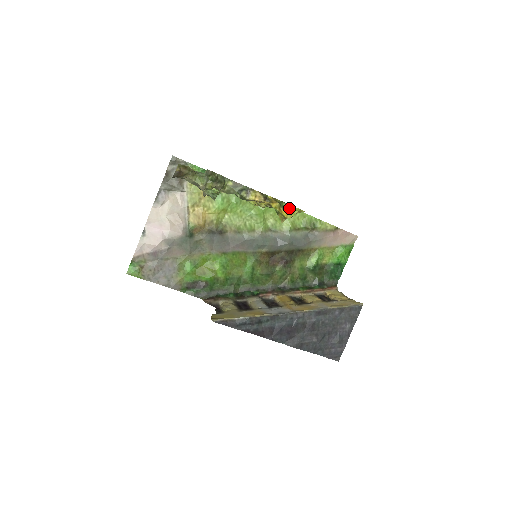
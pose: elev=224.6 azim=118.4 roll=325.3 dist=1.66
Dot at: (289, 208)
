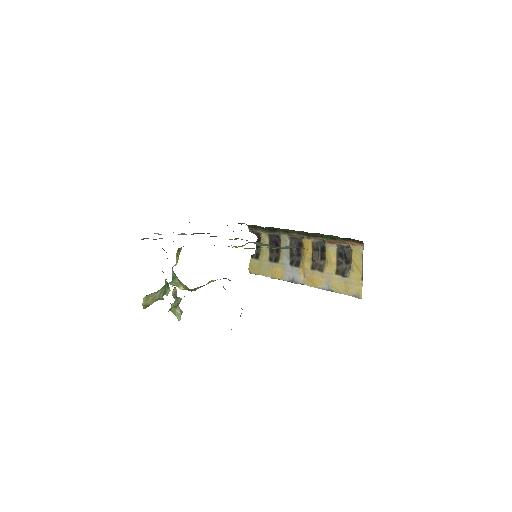
Dot at: occluded
